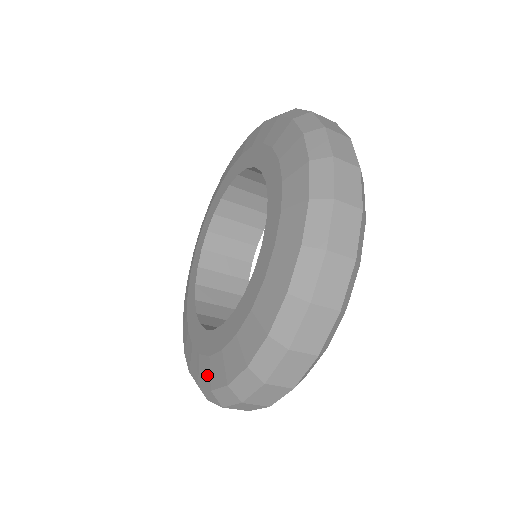
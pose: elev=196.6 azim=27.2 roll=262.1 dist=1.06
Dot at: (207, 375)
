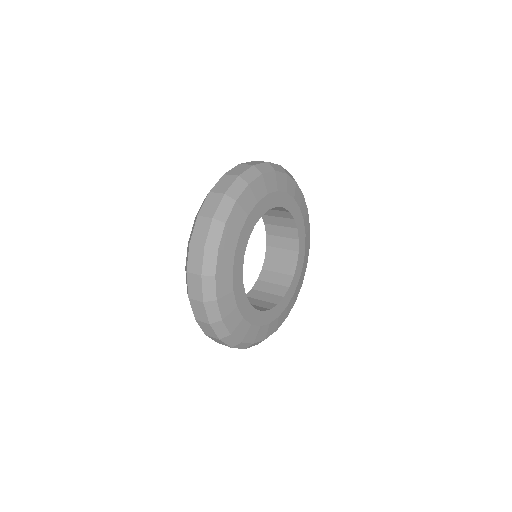
Dot at: occluded
